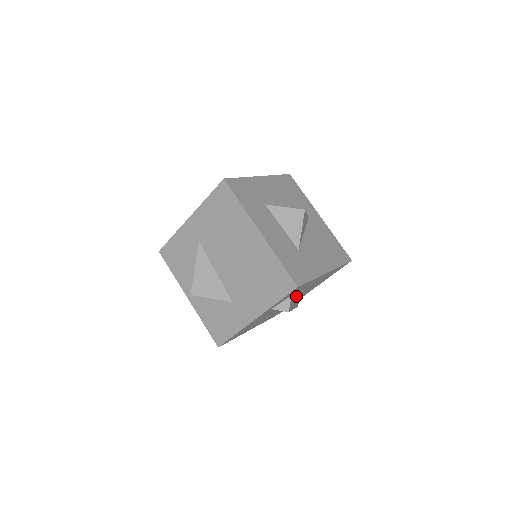
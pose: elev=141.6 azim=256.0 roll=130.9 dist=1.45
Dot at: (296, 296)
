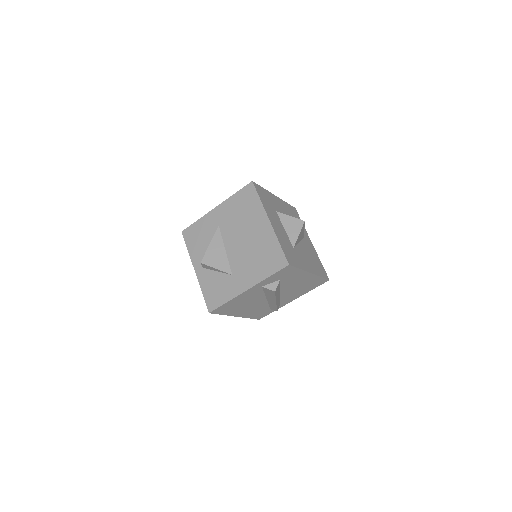
Dot at: (280, 292)
